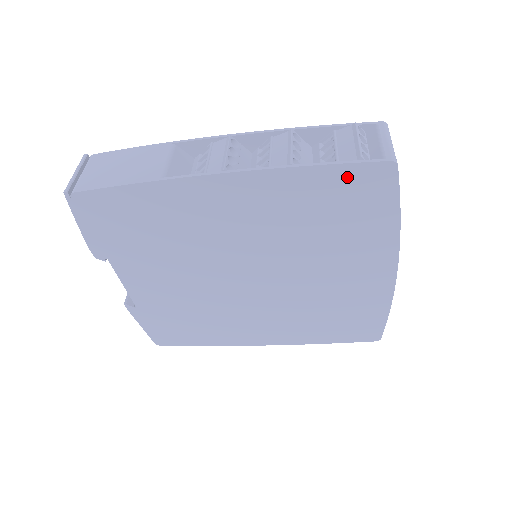
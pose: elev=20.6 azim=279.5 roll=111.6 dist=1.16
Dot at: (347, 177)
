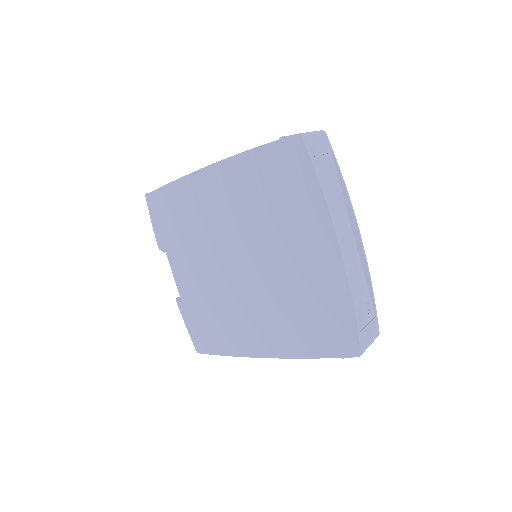
Dot at: (275, 154)
